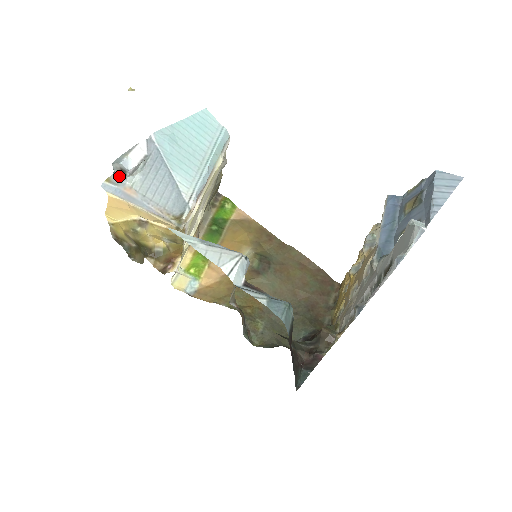
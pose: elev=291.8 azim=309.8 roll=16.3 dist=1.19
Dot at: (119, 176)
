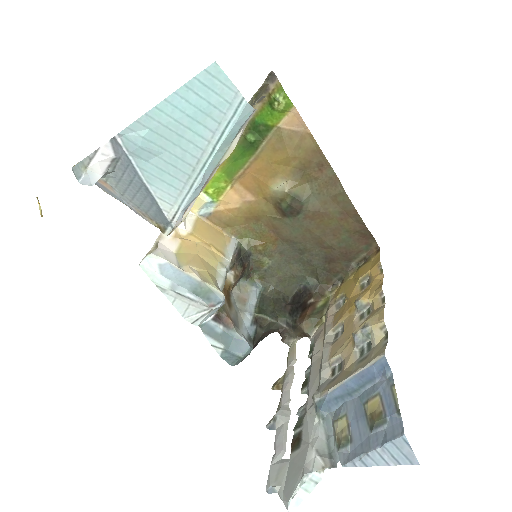
Dot at: occluded
